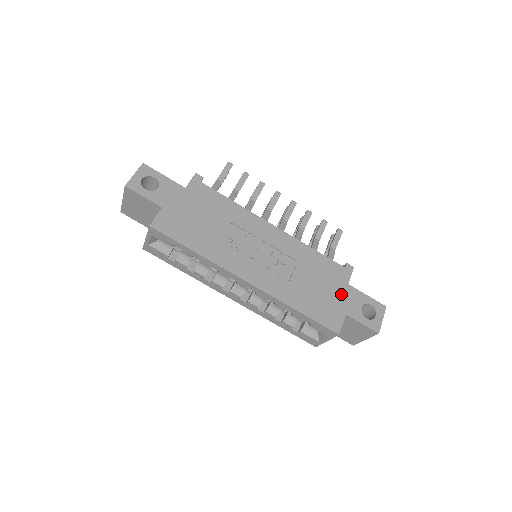
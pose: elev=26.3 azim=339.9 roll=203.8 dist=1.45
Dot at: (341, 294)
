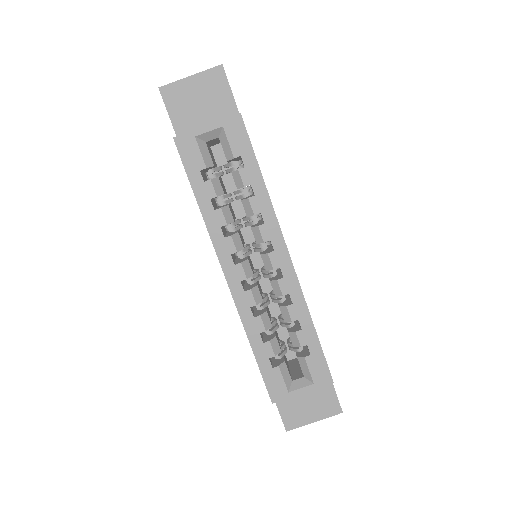
Dot at: occluded
